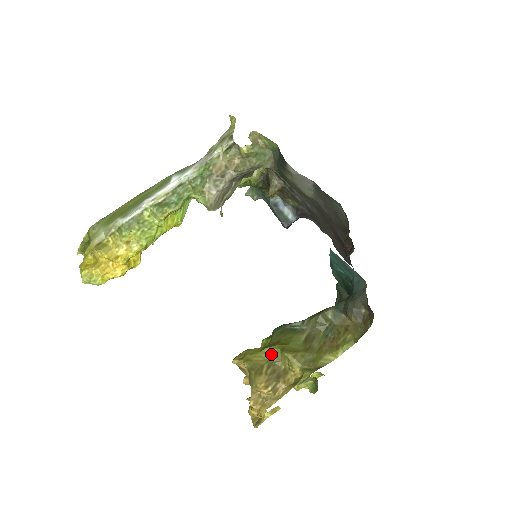
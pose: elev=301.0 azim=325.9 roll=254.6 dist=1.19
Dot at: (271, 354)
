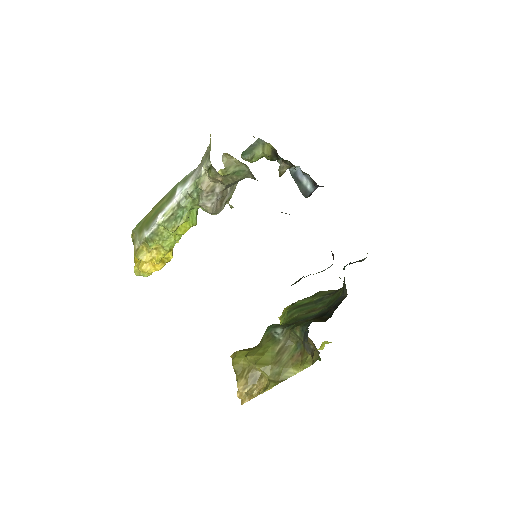
Dot at: (251, 361)
